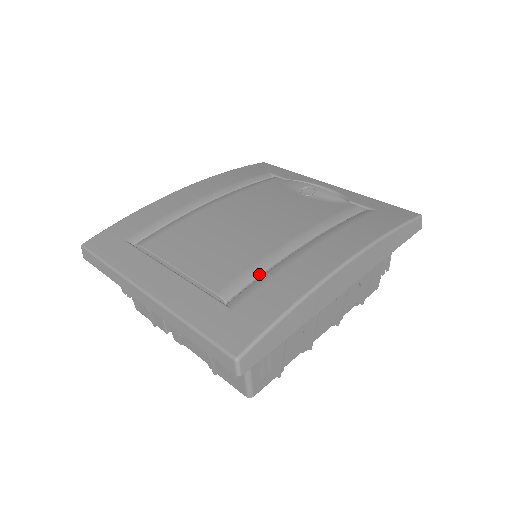
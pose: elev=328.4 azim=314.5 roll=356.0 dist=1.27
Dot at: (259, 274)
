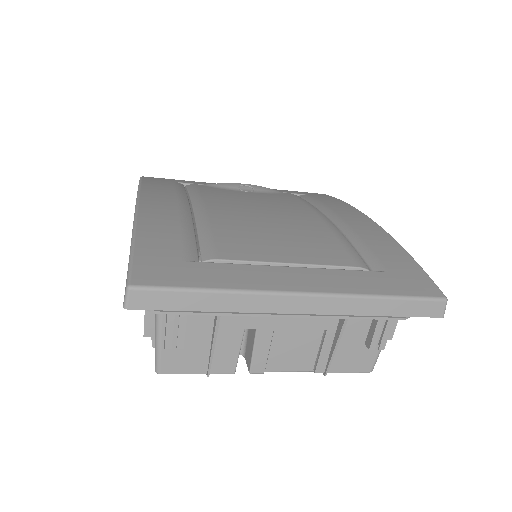
Dot at: (351, 245)
